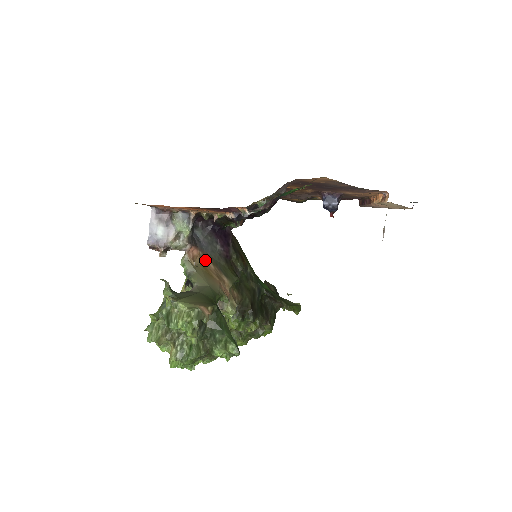
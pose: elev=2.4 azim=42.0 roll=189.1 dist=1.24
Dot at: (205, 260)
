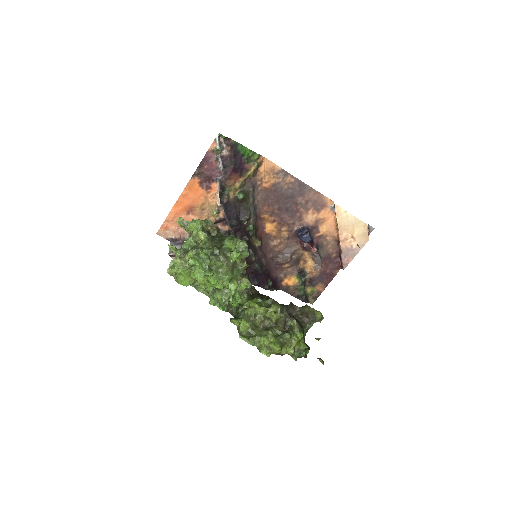
Dot at: occluded
